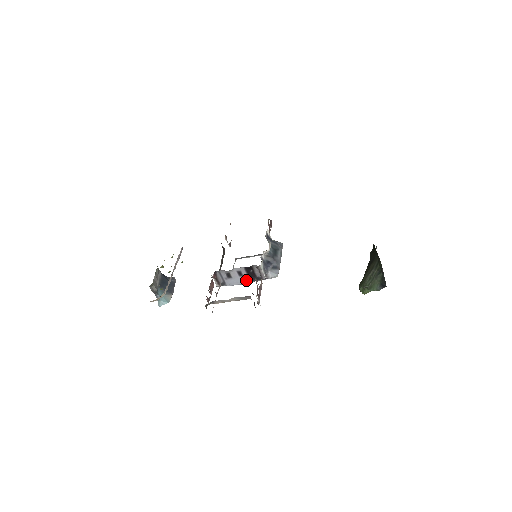
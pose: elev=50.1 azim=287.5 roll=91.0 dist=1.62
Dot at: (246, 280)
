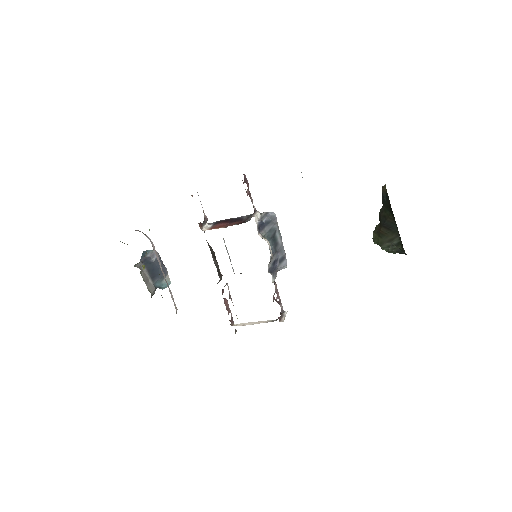
Dot at: occluded
